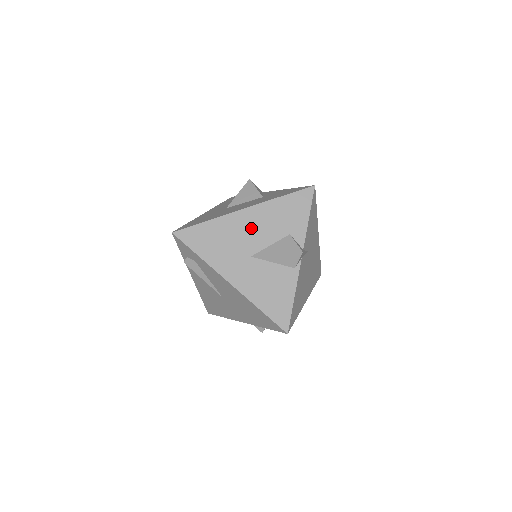
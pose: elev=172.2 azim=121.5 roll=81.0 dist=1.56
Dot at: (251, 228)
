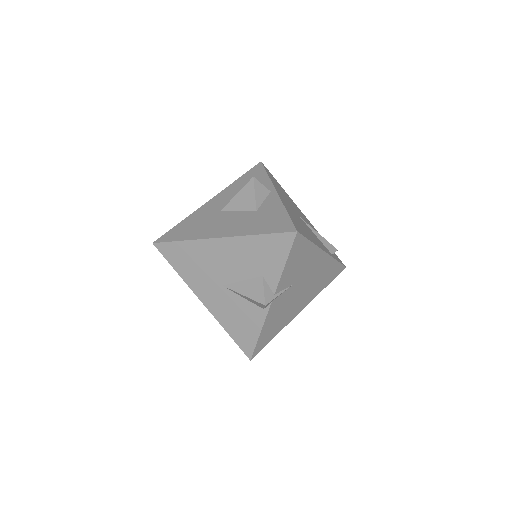
Dot at: (224, 259)
